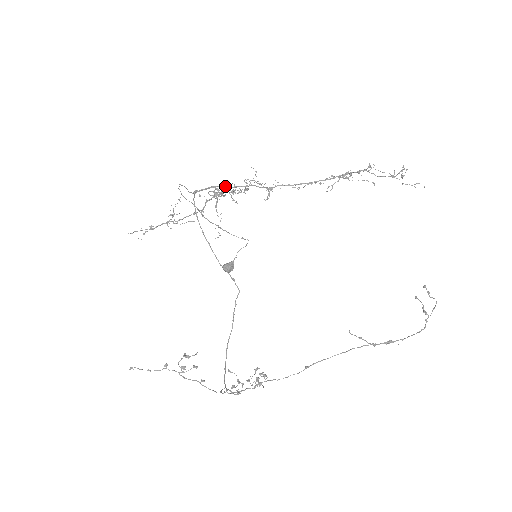
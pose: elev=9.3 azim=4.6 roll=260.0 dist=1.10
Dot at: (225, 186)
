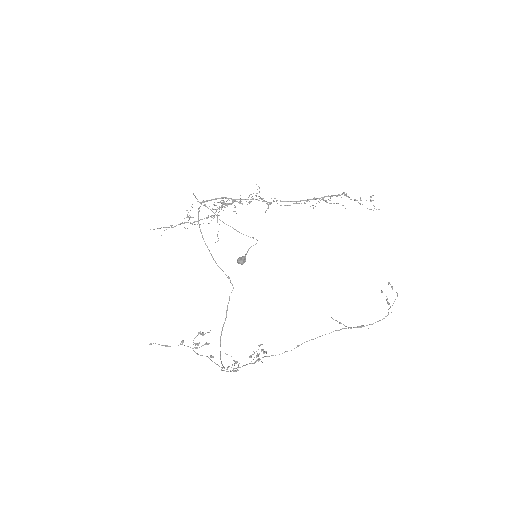
Dot at: (231, 198)
